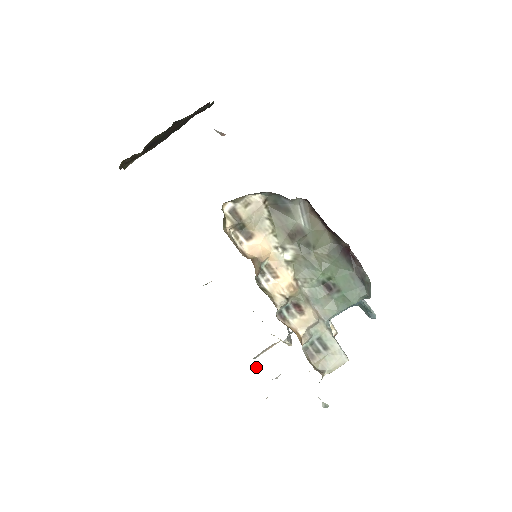
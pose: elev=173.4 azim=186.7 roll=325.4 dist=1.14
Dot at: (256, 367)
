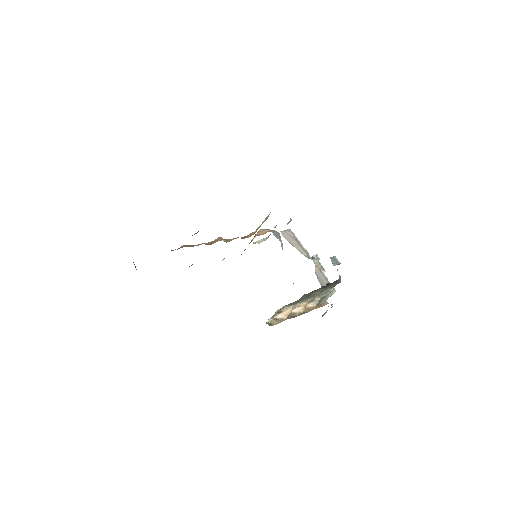
Dot at: occluded
